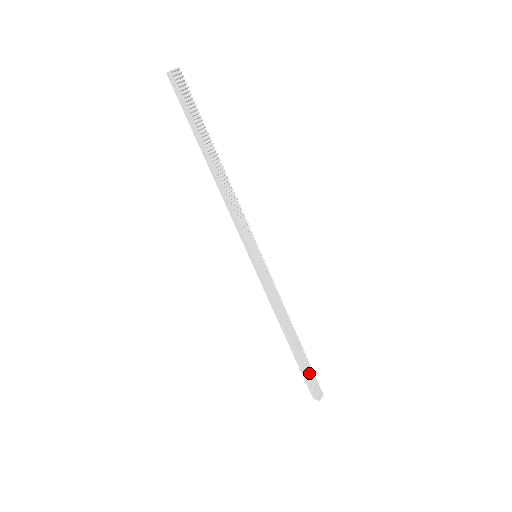
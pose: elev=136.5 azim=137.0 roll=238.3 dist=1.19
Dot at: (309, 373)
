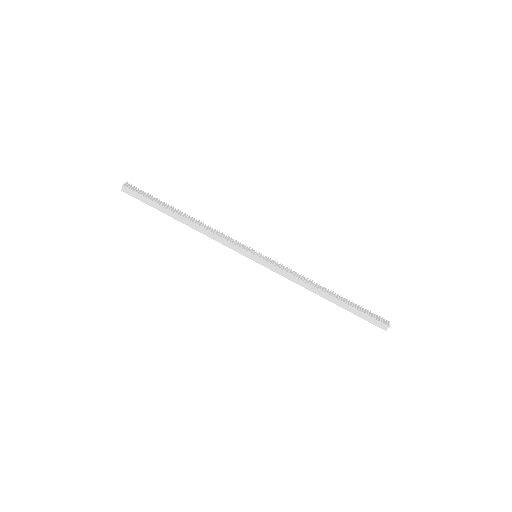
Dot at: (363, 310)
